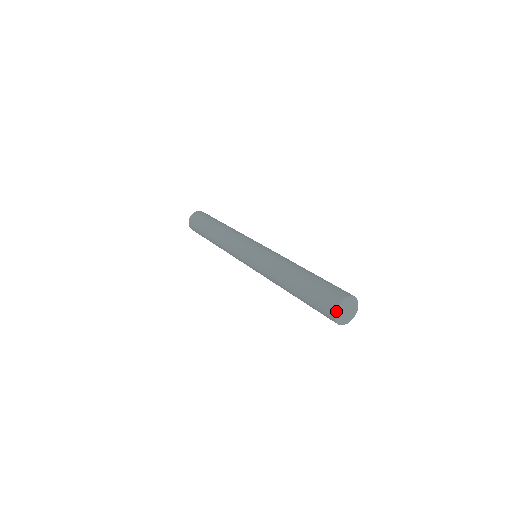
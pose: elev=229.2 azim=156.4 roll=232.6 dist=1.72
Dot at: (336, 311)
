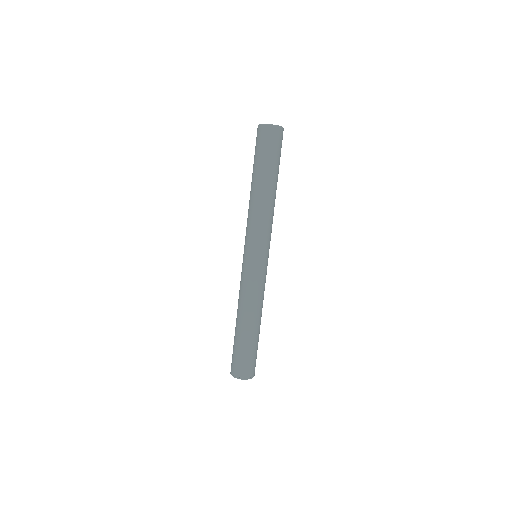
Dot at: (261, 124)
